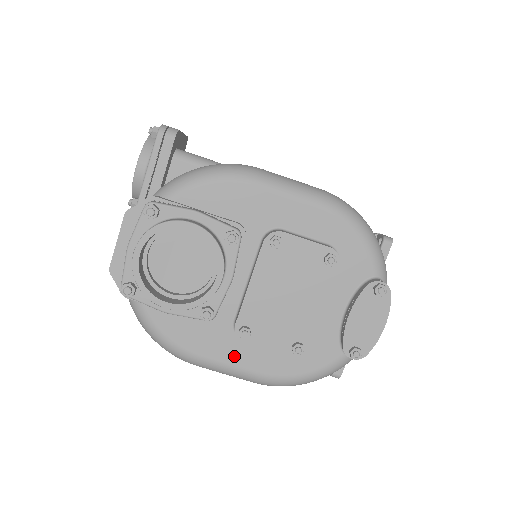
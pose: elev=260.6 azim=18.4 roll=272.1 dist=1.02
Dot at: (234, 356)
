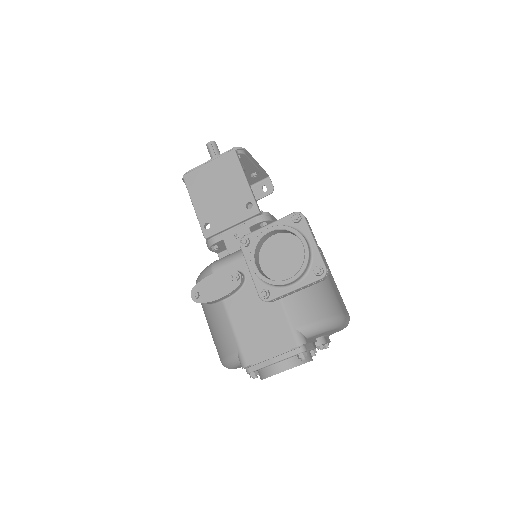
Dot at: occluded
